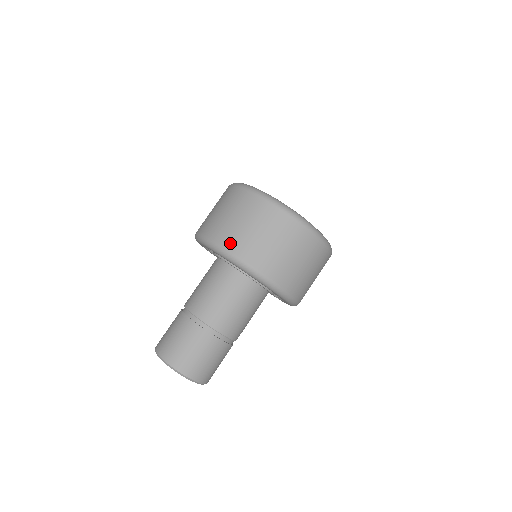
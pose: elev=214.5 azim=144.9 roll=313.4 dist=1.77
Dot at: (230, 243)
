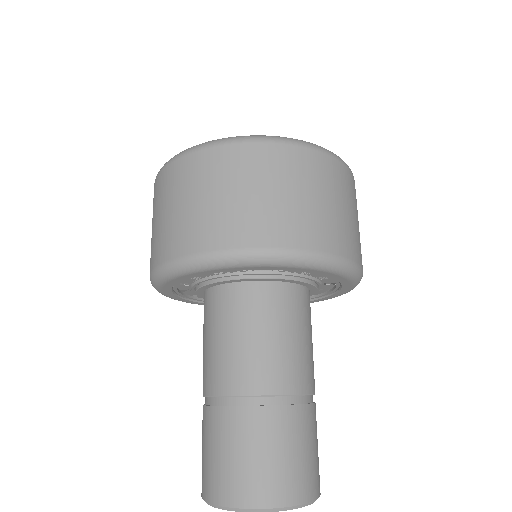
Dot at: (163, 251)
